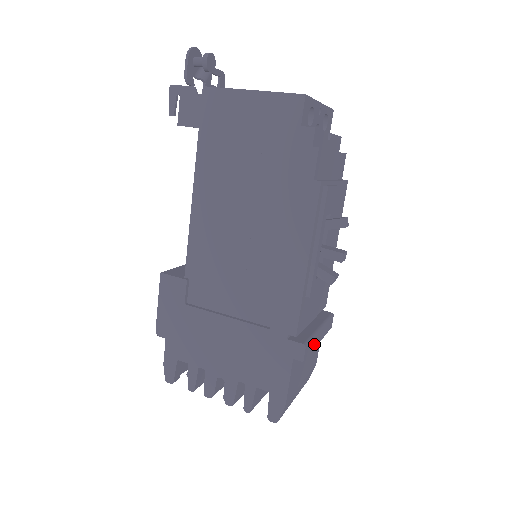
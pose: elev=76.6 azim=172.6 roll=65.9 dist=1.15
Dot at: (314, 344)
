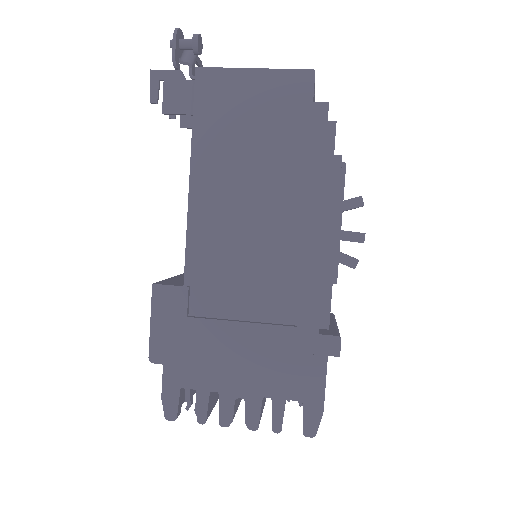
Dot at: occluded
